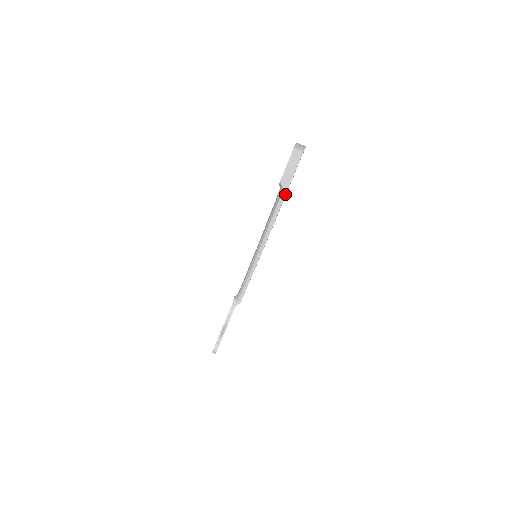
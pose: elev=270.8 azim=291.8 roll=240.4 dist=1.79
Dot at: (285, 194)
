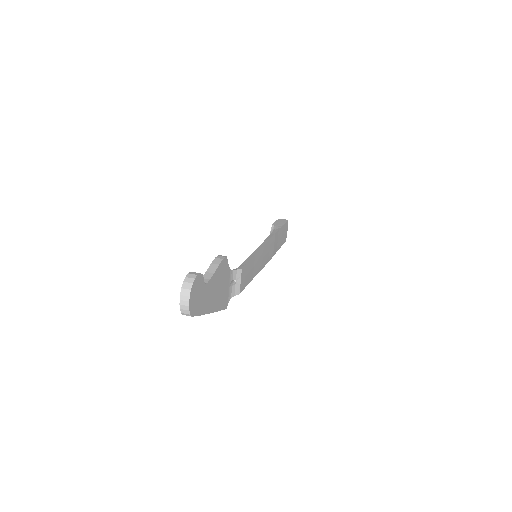
Dot at: (280, 228)
